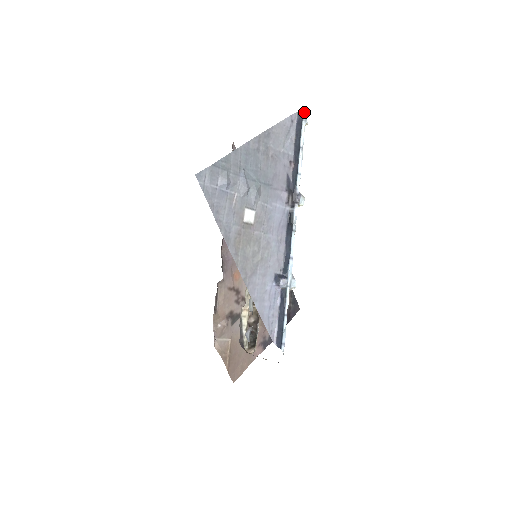
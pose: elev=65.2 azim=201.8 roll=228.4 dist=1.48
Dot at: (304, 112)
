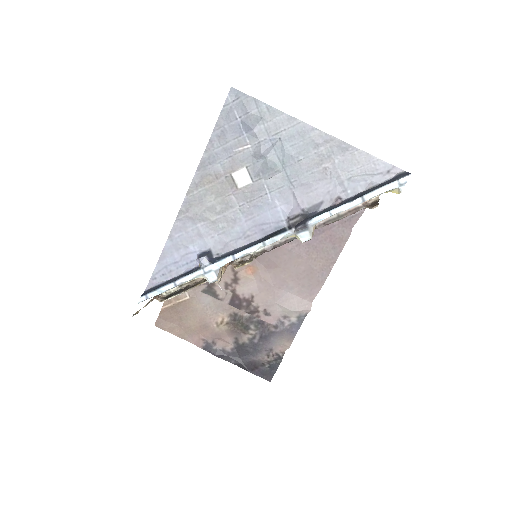
Dot at: (409, 176)
